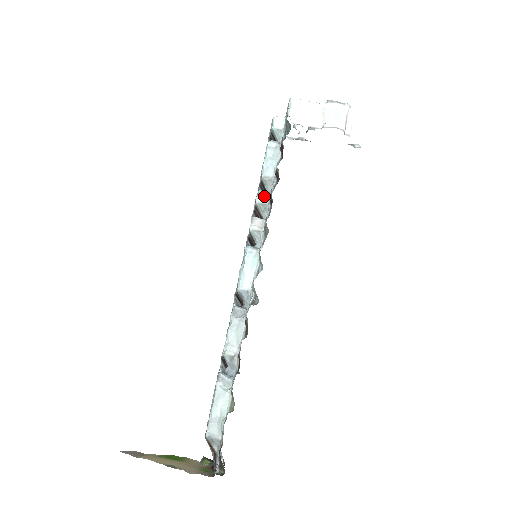
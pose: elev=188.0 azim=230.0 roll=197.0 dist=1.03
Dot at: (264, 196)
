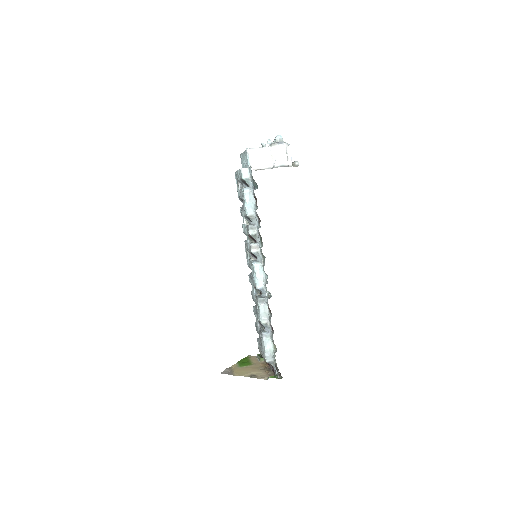
Dot at: (253, 229)
